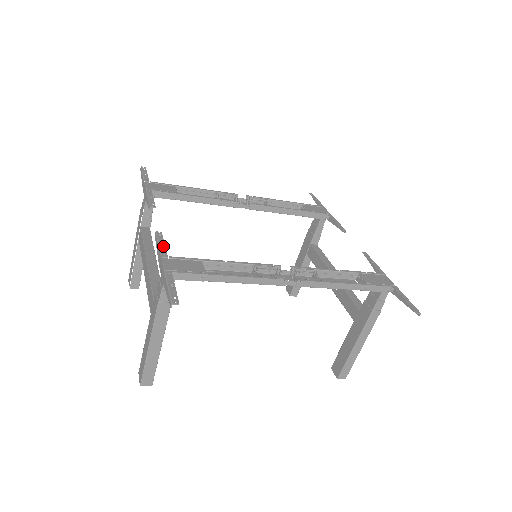
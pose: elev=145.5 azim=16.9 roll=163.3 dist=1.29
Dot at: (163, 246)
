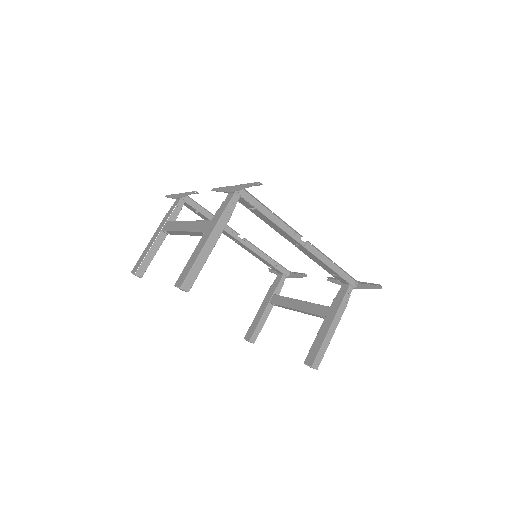
Dot at: occluded
